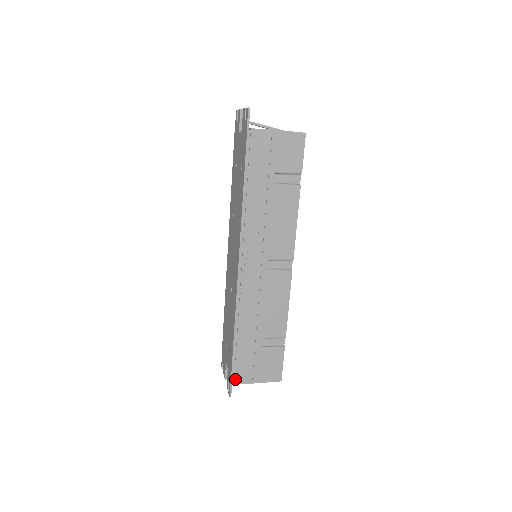
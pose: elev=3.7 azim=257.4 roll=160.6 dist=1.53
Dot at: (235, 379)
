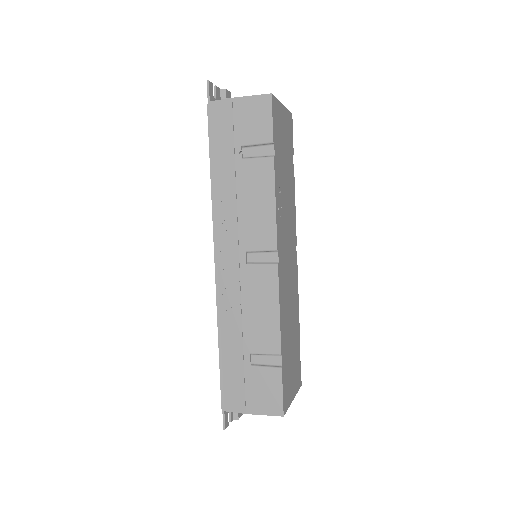
Dot at: (225, 405)
